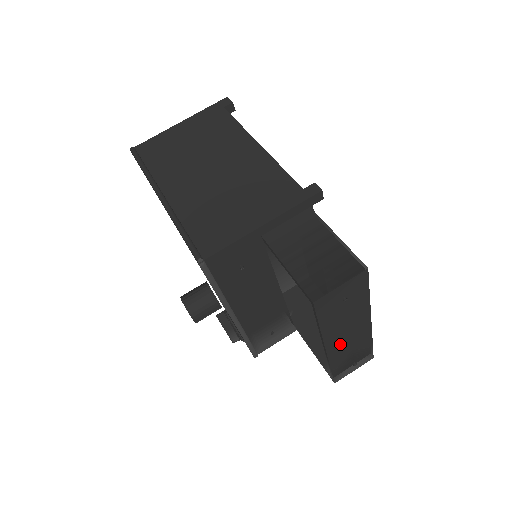
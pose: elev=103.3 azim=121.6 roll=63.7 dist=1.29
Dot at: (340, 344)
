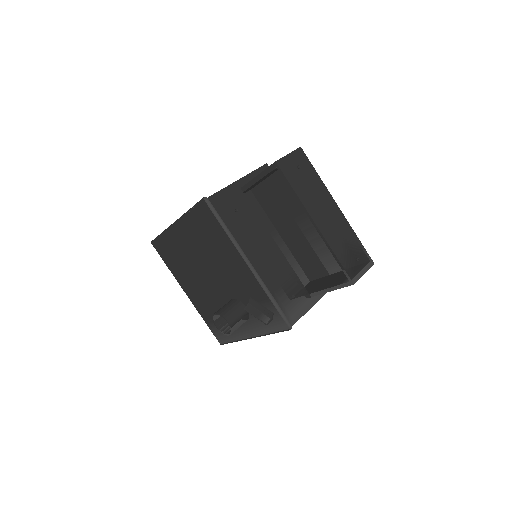
Dot at: (325, 223)
